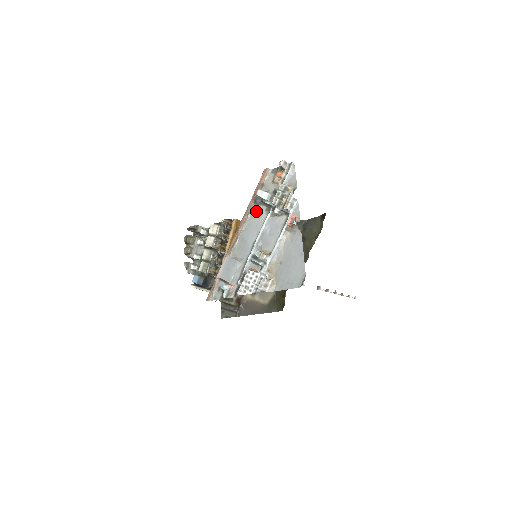
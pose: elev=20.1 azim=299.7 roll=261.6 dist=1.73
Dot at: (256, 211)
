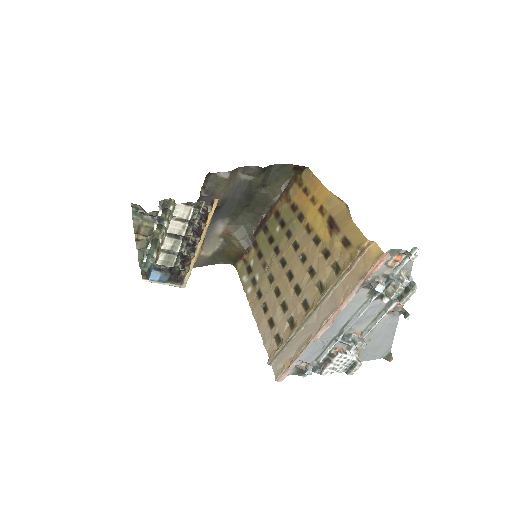
Dot at: (357, 294)
